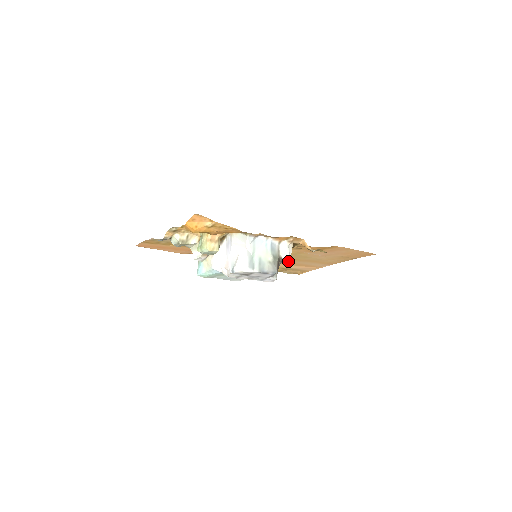
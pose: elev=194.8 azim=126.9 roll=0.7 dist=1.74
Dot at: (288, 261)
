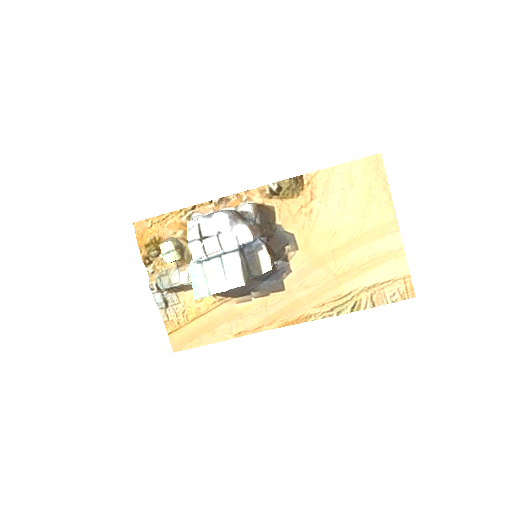
Dot at: (339, 265)
